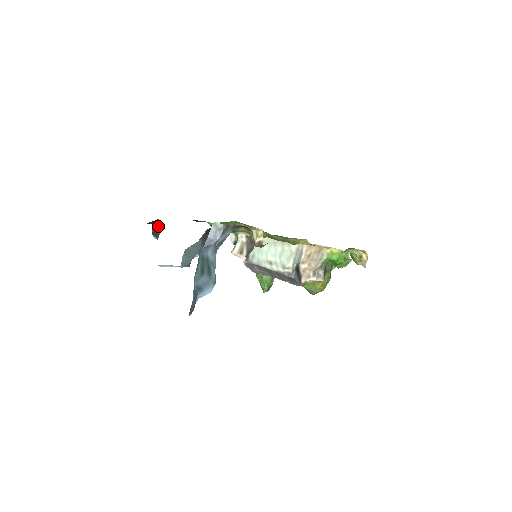
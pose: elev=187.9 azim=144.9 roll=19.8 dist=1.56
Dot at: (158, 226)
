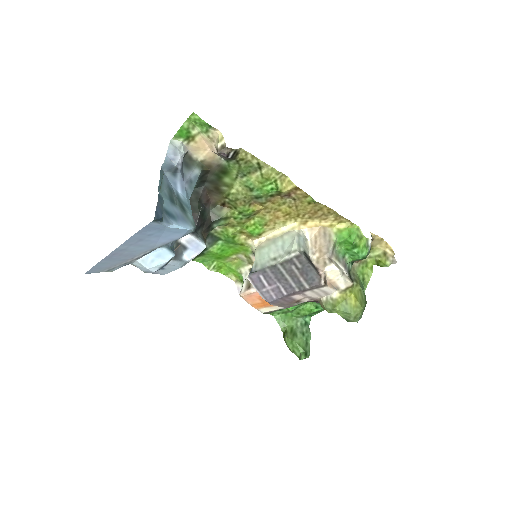
Dot at: occluded
